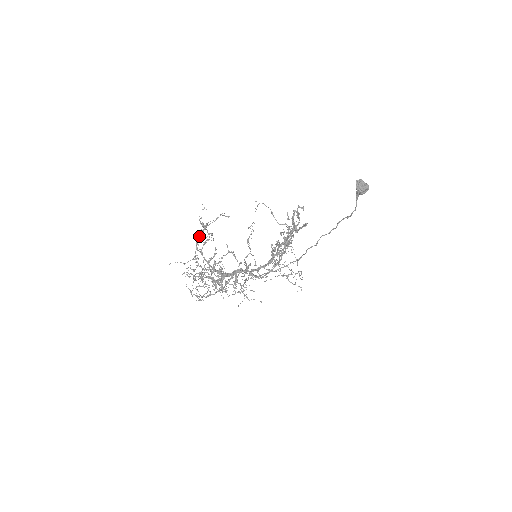
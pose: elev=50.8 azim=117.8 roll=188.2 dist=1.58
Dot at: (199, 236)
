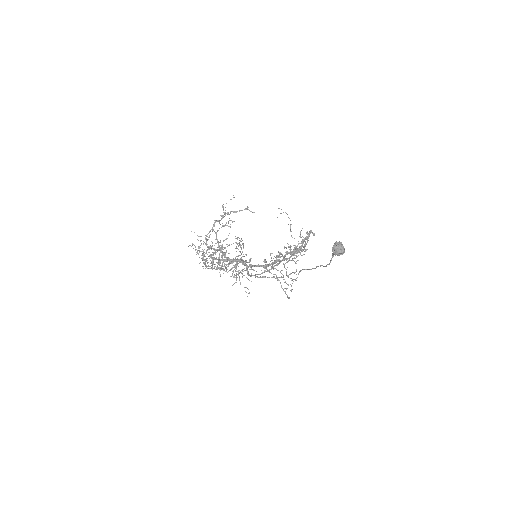
Dot at: (218, 220)
